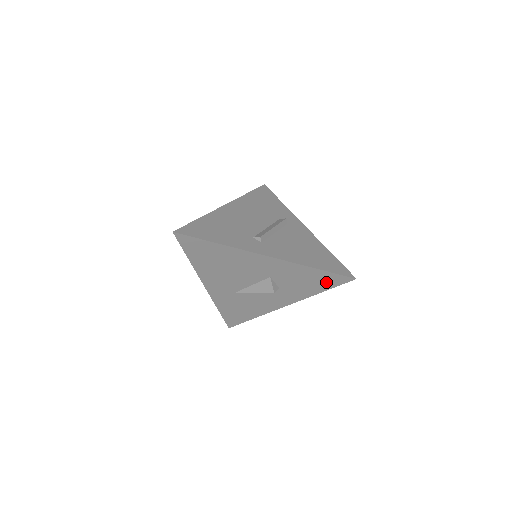
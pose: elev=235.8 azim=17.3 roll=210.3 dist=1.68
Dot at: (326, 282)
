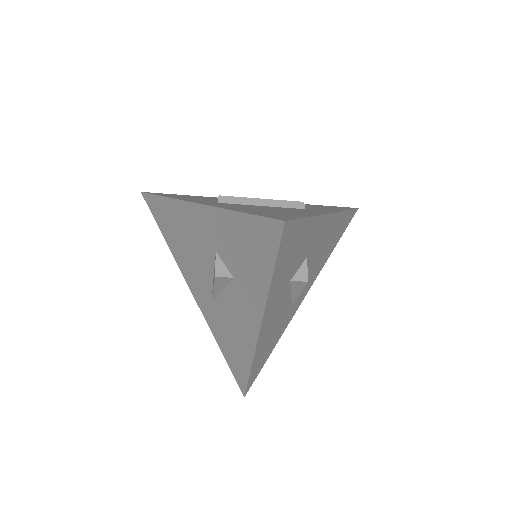
Dot at: (262, 245)
